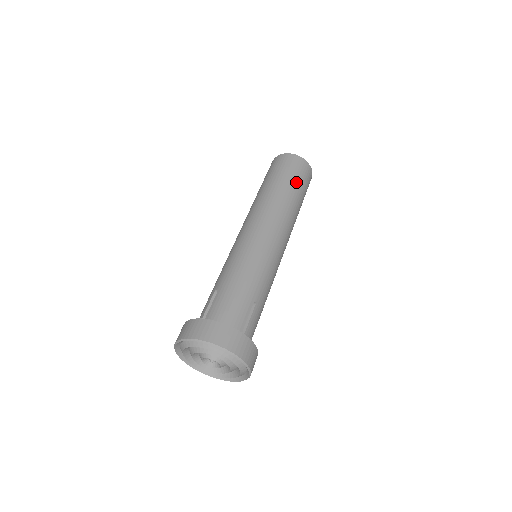
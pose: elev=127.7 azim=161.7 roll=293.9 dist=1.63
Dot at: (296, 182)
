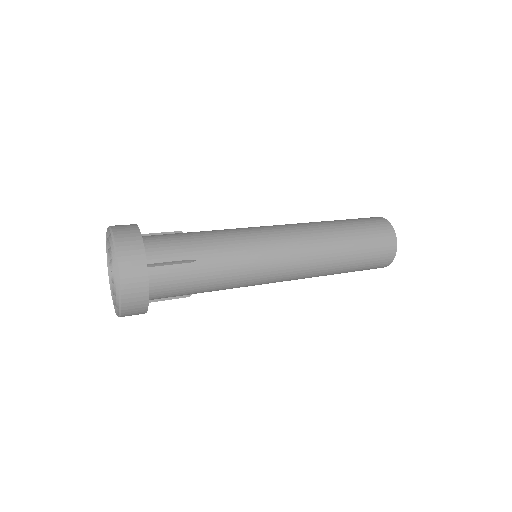
Dot at: (361, 235)
